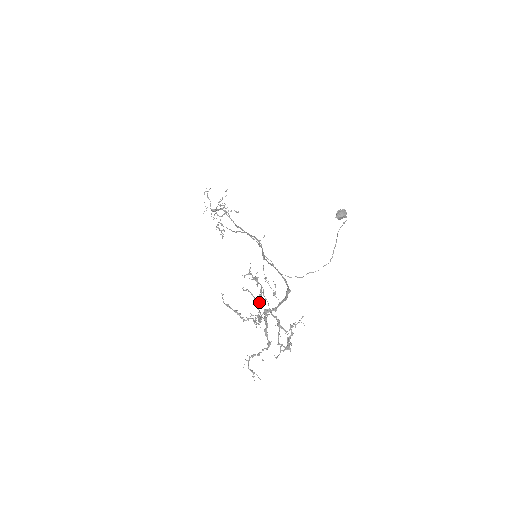
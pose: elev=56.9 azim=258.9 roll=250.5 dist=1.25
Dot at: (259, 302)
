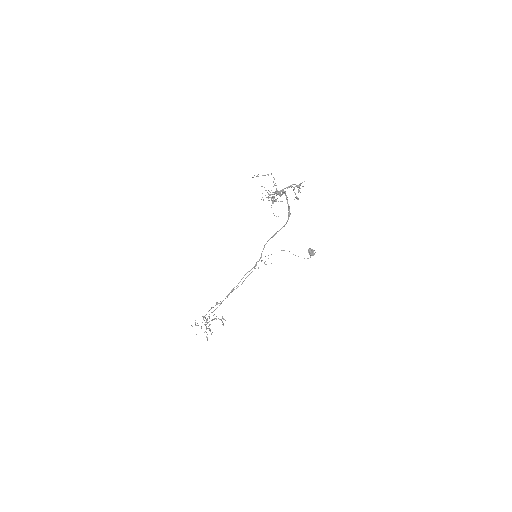
Dot at: (273, 197)
